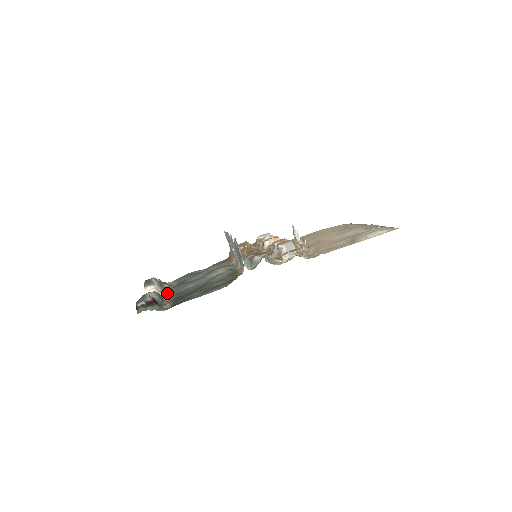
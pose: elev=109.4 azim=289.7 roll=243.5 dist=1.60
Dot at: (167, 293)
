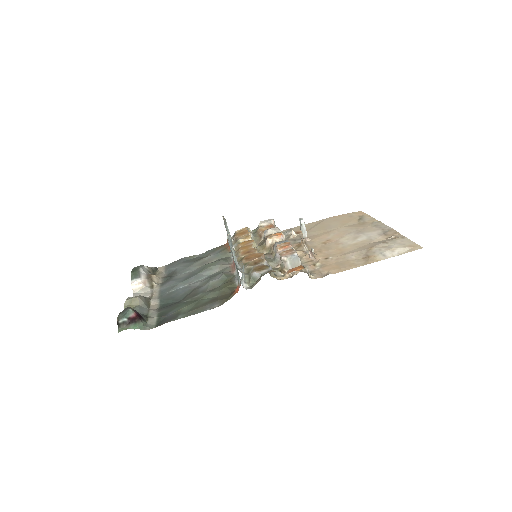
Dot at: (155, 292)
